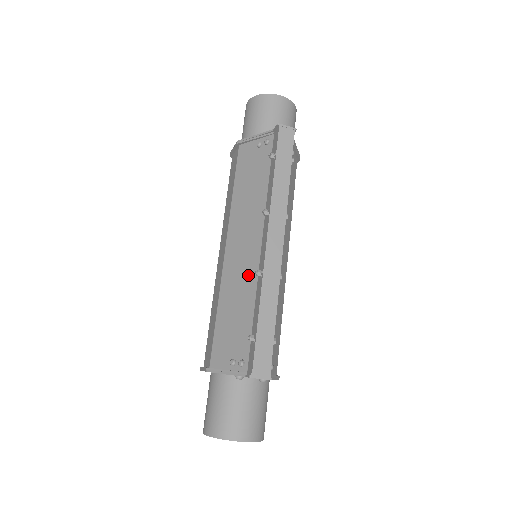
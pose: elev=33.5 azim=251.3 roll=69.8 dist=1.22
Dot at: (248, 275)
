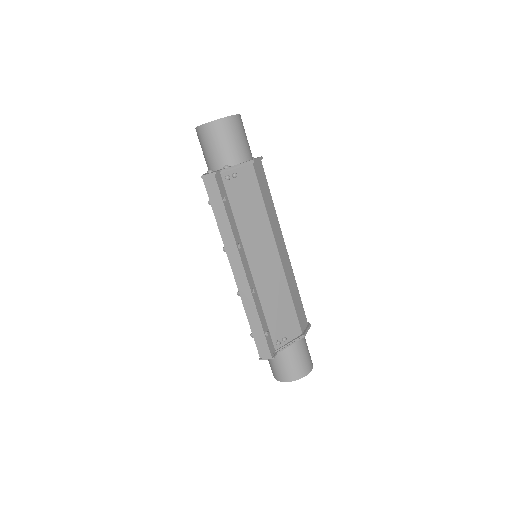
Dot at: occluded
